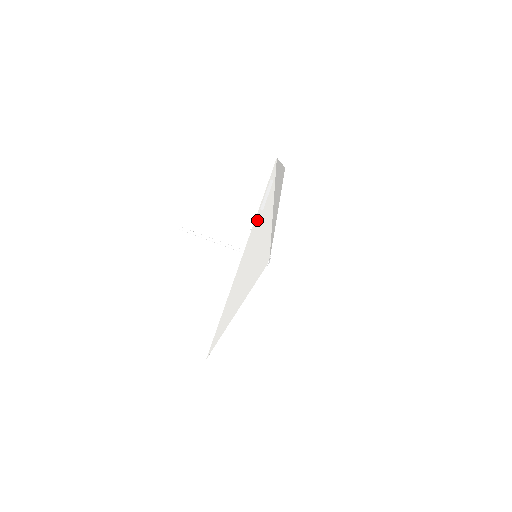
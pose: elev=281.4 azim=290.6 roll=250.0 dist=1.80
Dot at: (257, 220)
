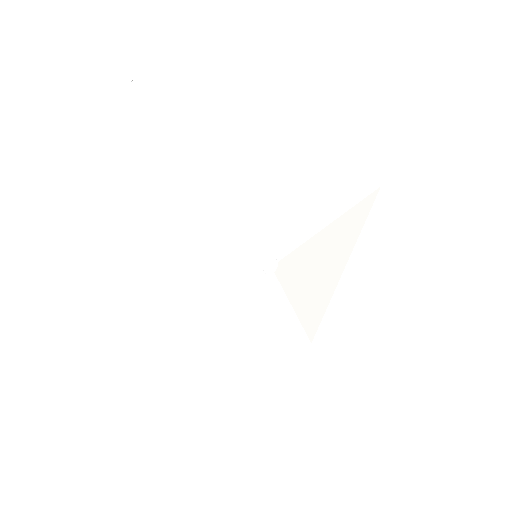
Dot at: (331, 174)
